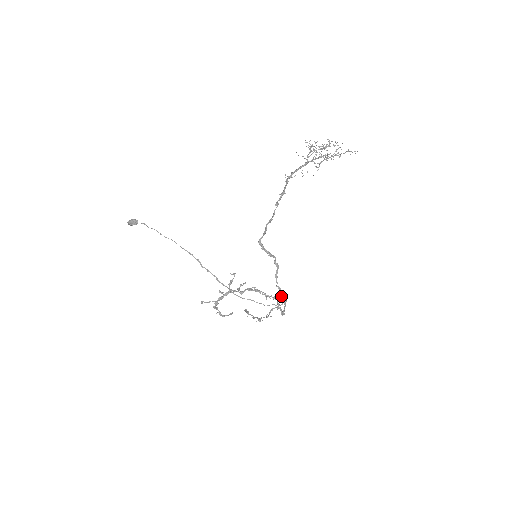
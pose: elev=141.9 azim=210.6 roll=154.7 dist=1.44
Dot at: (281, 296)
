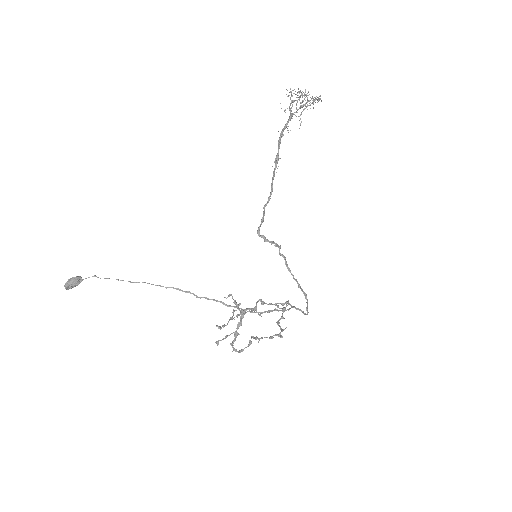
Dot at: (301, 290)
